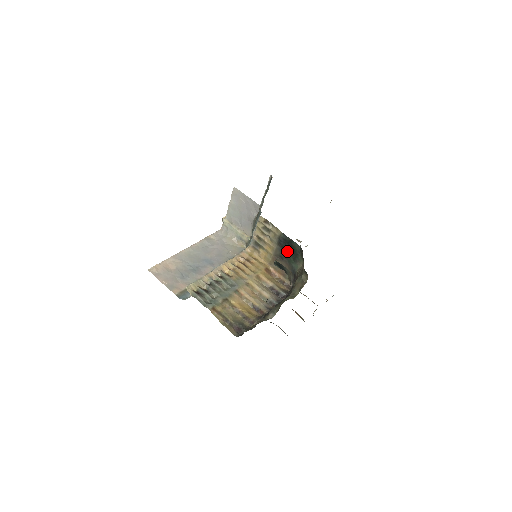
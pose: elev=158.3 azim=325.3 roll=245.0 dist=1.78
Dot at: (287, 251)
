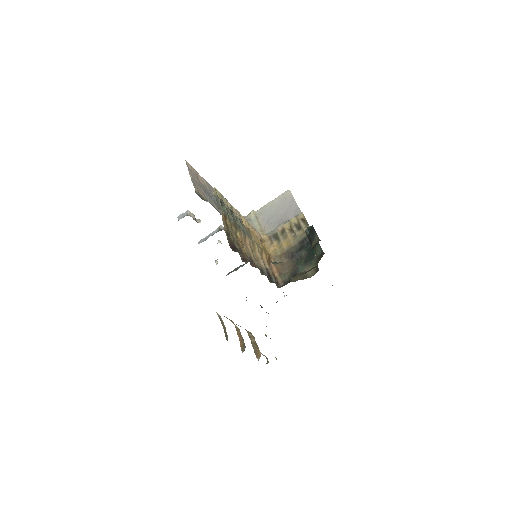
Dot at: (304, 252)
